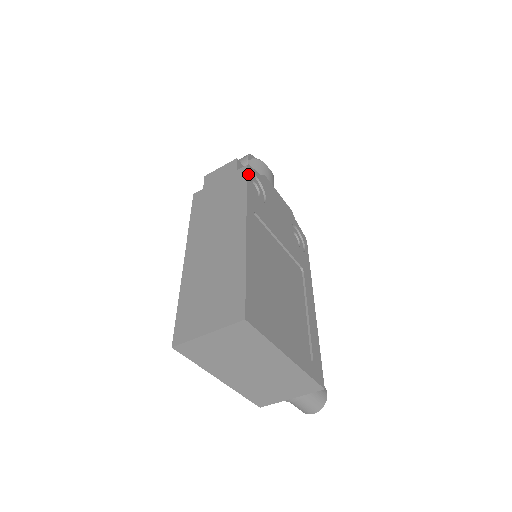
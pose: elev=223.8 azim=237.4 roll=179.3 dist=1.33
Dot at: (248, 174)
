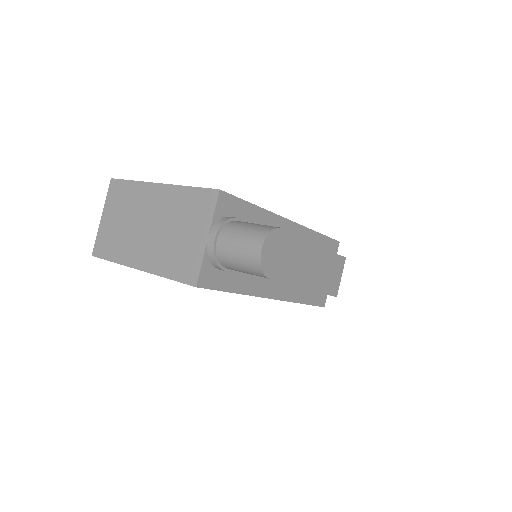
Dot at: occluded
